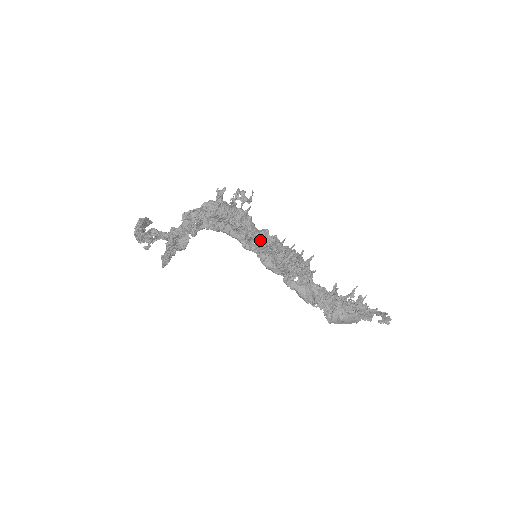
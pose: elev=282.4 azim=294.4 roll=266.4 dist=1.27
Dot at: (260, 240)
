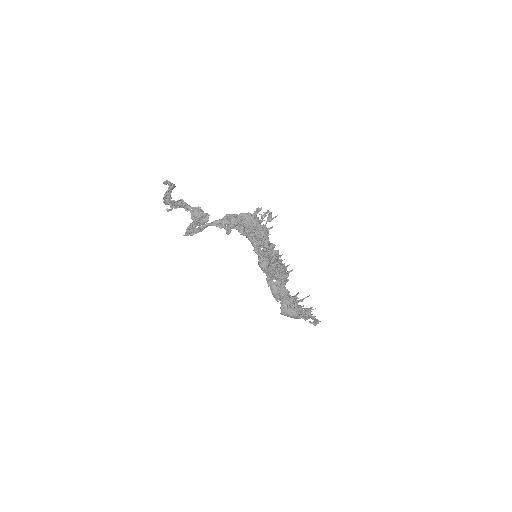
Dot at: (268, 251)
